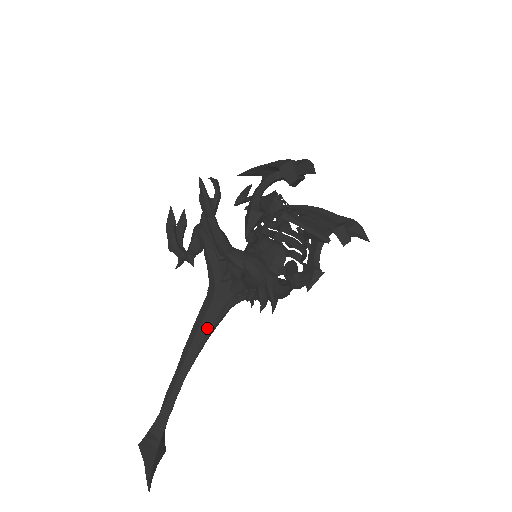
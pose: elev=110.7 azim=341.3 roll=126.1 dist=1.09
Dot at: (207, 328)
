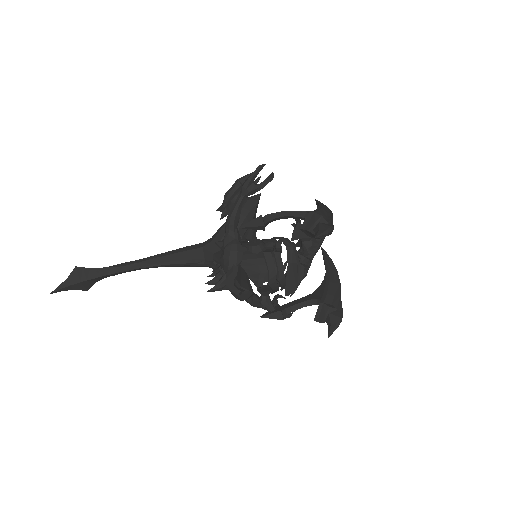
Dot at: (180, 259)
